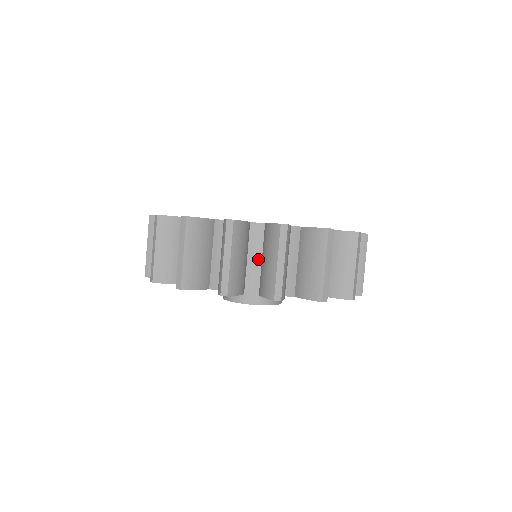
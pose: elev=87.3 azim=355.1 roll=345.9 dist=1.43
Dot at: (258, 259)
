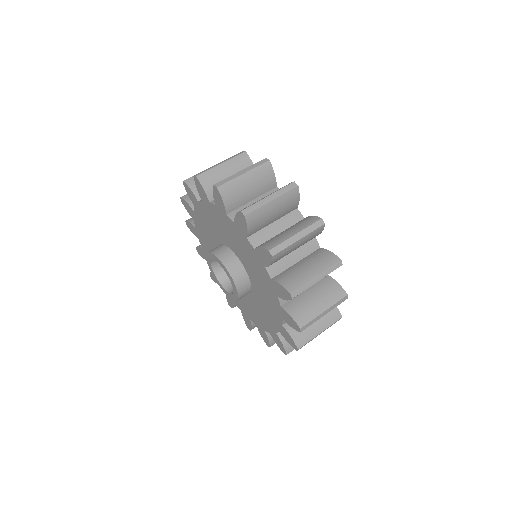
Dot at: occluded
